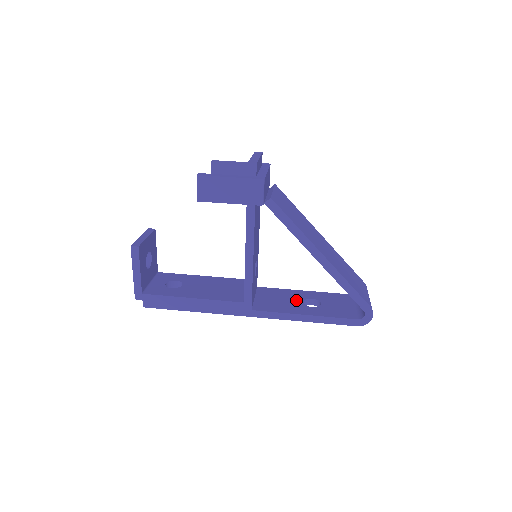
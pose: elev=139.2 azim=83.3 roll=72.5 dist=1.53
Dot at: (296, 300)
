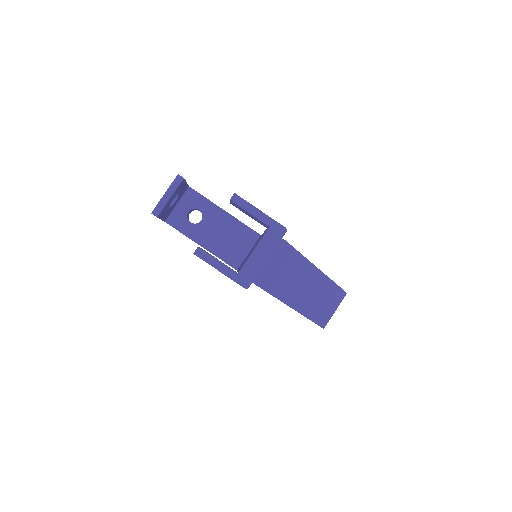
Dot at: occluded
